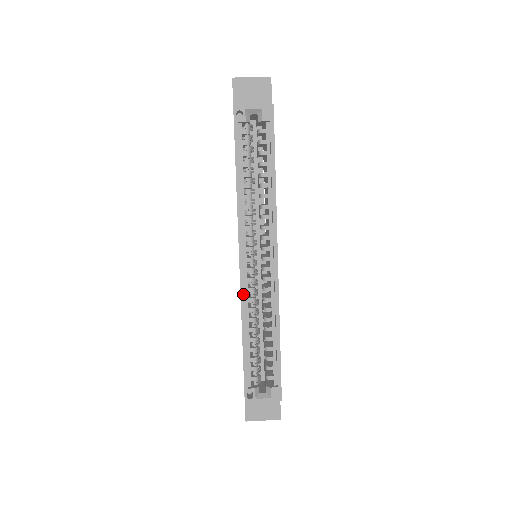
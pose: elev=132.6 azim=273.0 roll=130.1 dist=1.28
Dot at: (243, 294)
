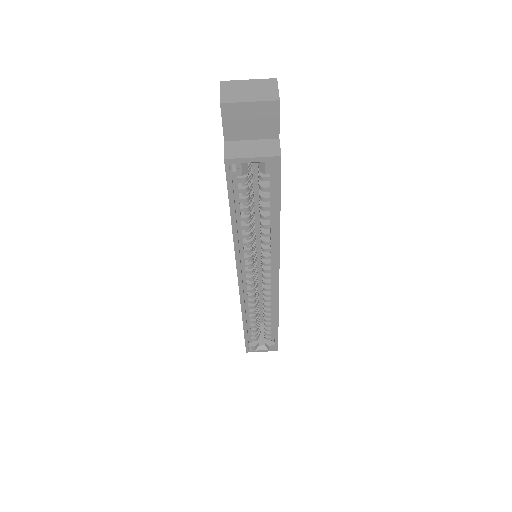
Dot at: (243, 302)
